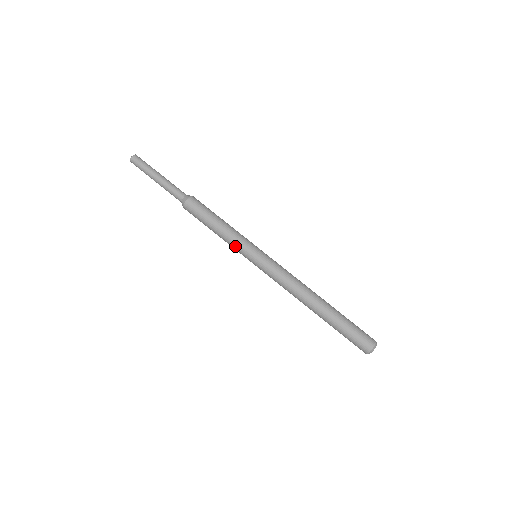
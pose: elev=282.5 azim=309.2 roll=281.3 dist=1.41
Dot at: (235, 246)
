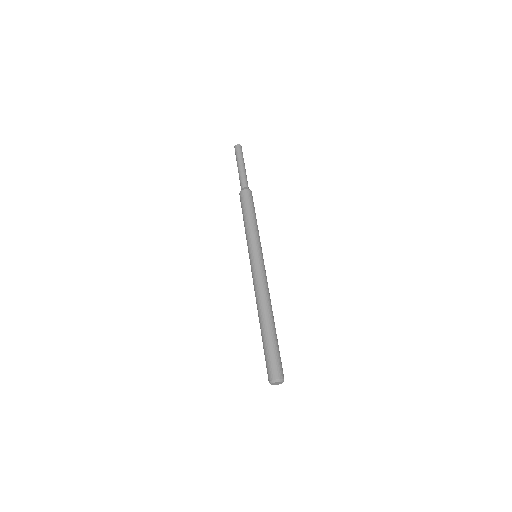
Dot at: (253, 236)
